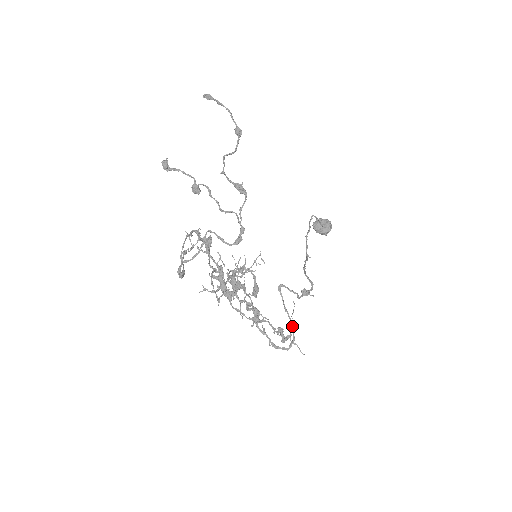
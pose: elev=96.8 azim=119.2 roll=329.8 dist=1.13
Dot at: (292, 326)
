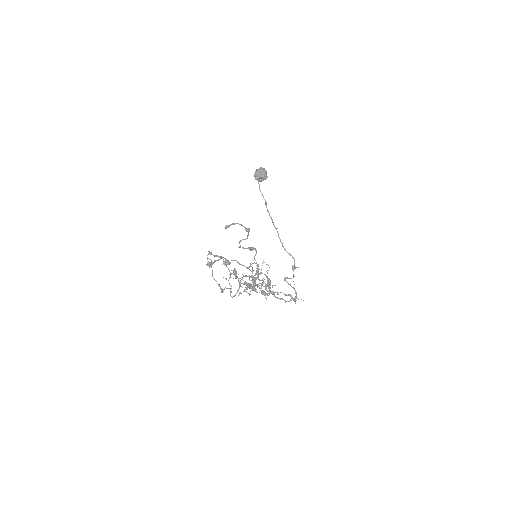
Dot at: (295, 291)
